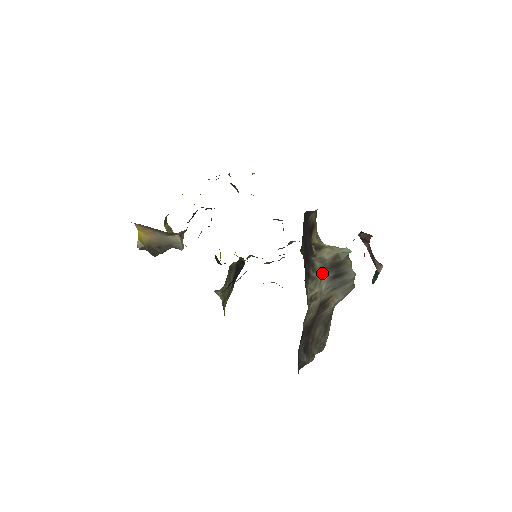
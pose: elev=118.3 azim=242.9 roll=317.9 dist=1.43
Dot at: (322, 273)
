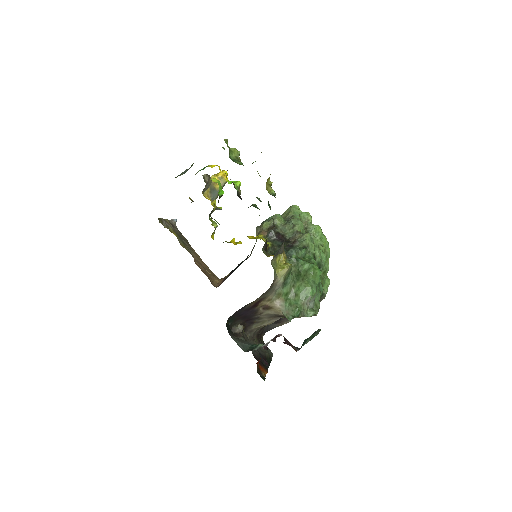
Dot at: (271, 318)
